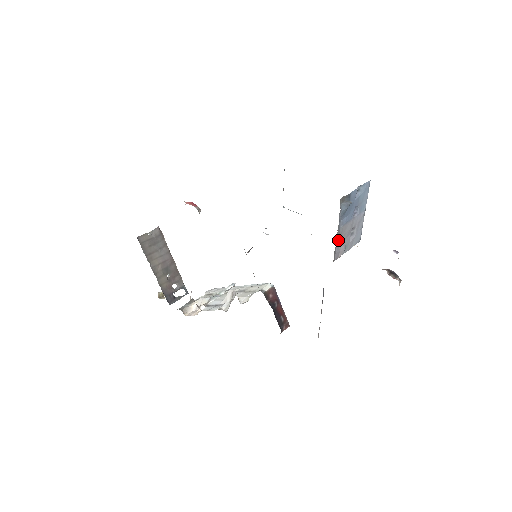
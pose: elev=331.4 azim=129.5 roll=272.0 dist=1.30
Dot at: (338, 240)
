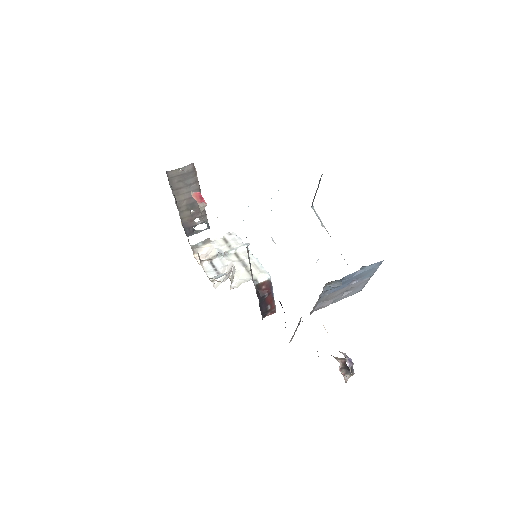
Dot at: (322, 300)
